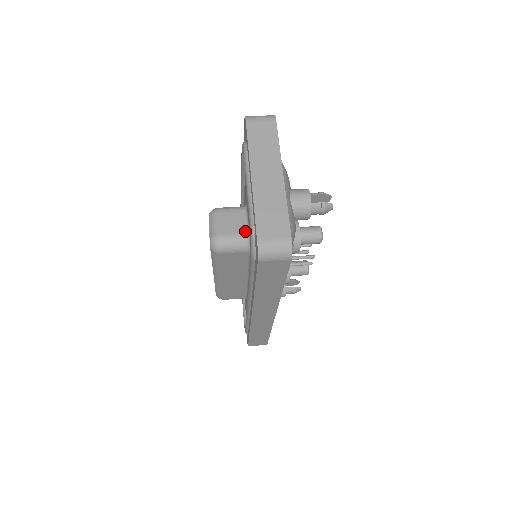
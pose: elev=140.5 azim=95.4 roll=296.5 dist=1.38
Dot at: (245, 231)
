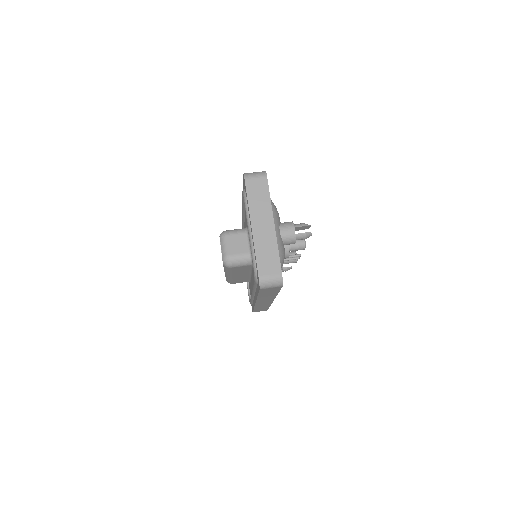
Dot at: (248, 251)
